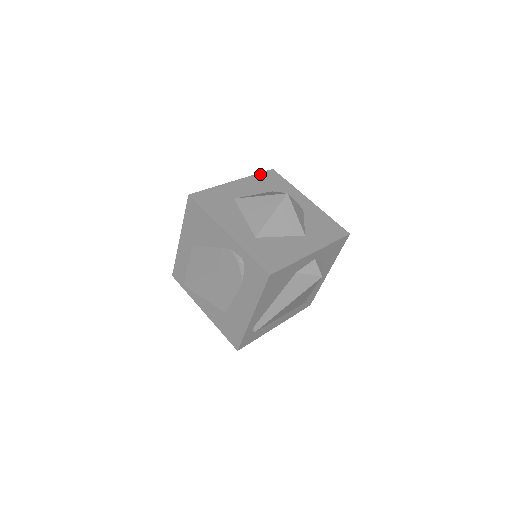
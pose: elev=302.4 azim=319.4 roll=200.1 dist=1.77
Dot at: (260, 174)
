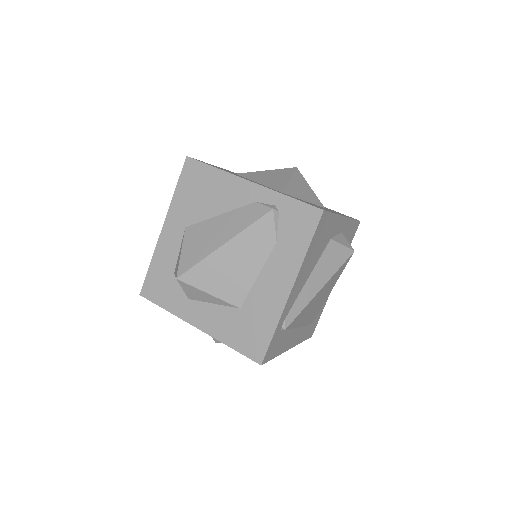
Dot at: occluded
